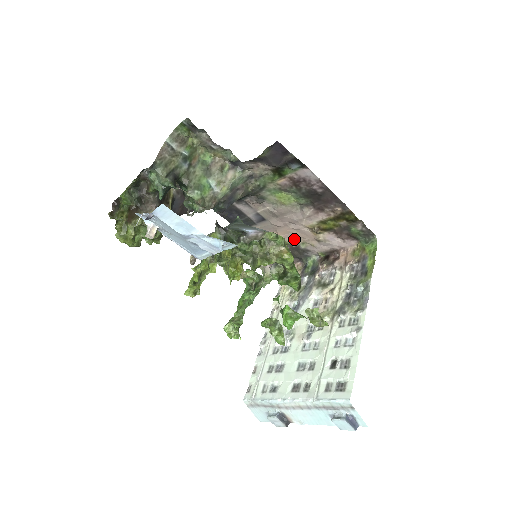
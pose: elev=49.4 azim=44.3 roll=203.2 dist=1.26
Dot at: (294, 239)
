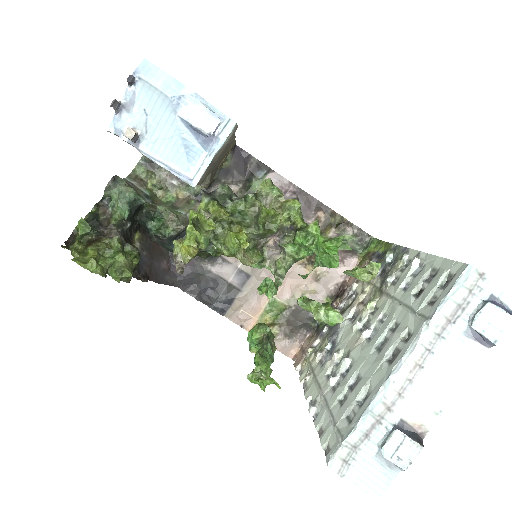
Dot at: (290, 293)
